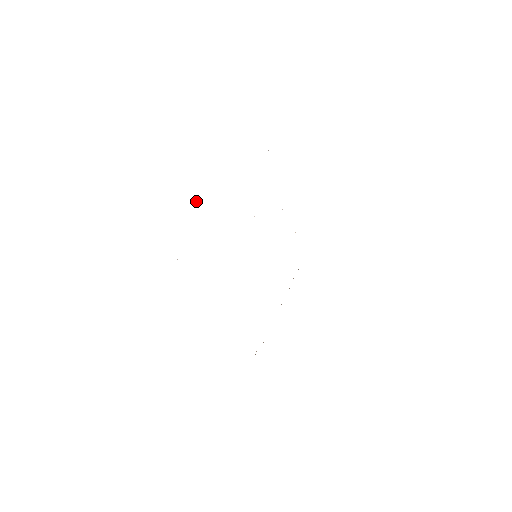
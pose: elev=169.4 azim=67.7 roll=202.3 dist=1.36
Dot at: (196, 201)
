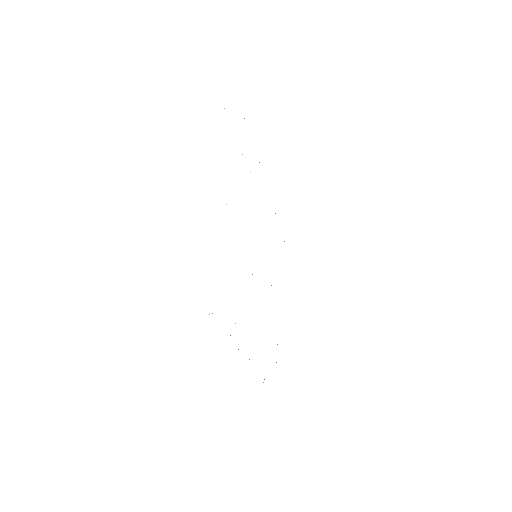
Dot at: occluded
